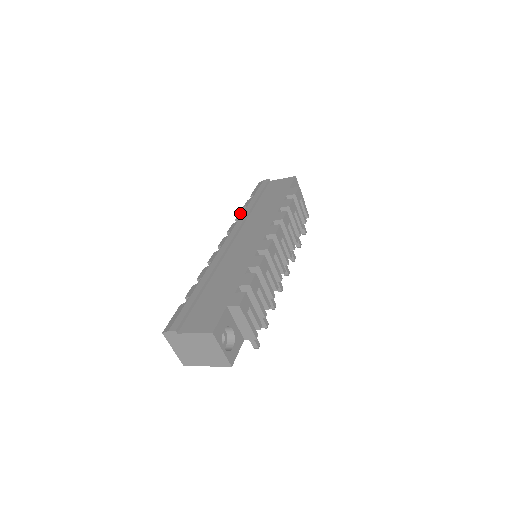
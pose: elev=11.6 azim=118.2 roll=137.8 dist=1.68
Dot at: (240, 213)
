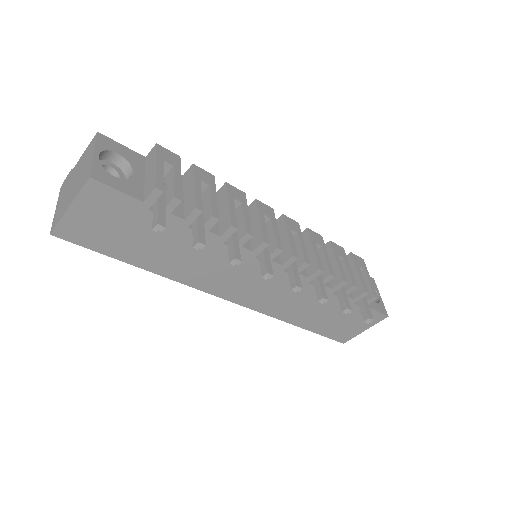
Dot at: occluded
